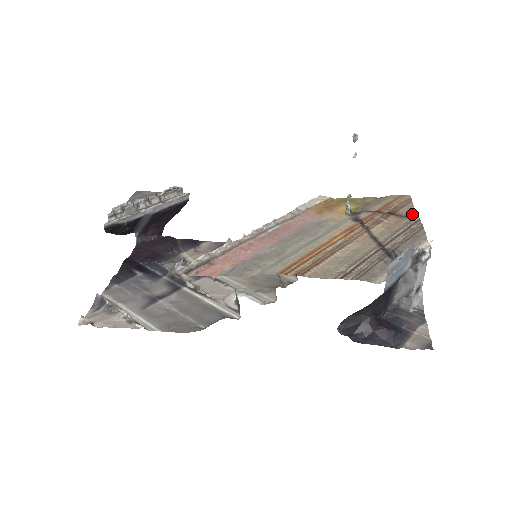
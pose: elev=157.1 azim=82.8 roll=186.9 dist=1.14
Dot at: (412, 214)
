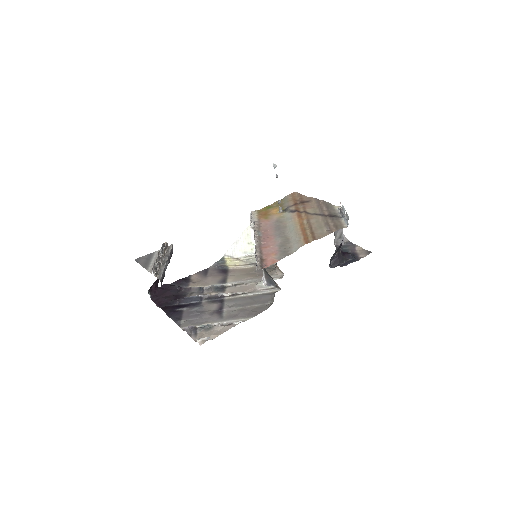
Dot at: (310, 199)
